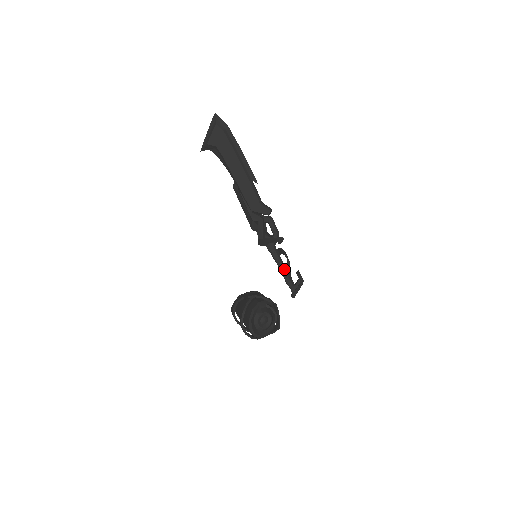
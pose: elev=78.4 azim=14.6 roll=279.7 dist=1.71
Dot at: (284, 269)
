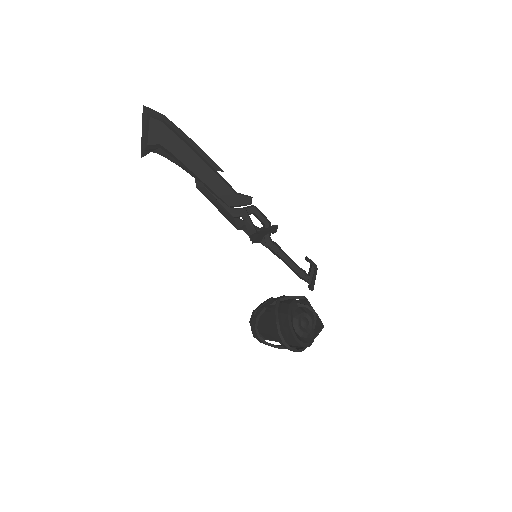
Dot at: (291, 261)
